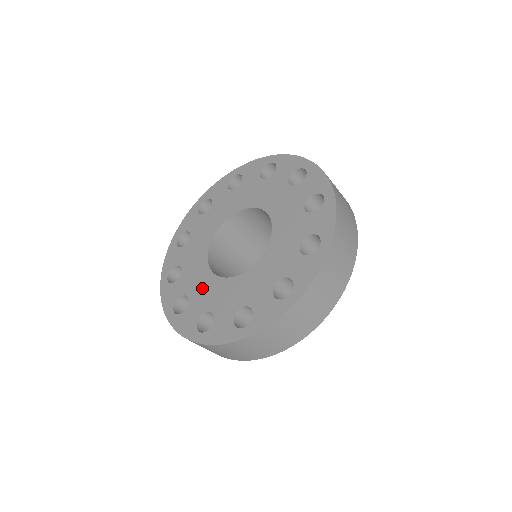
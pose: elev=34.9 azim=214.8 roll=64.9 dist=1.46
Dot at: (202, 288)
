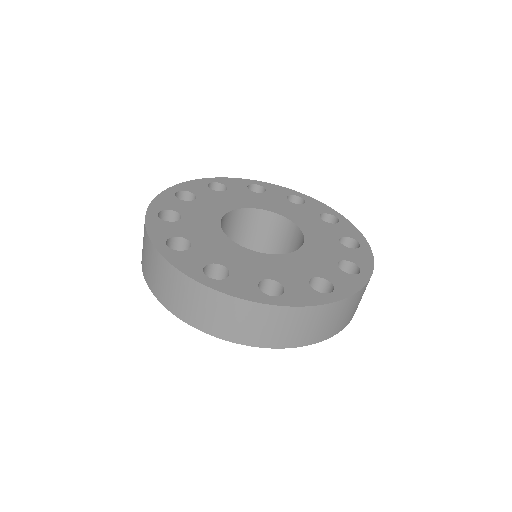
Dot at: (212, 243)
